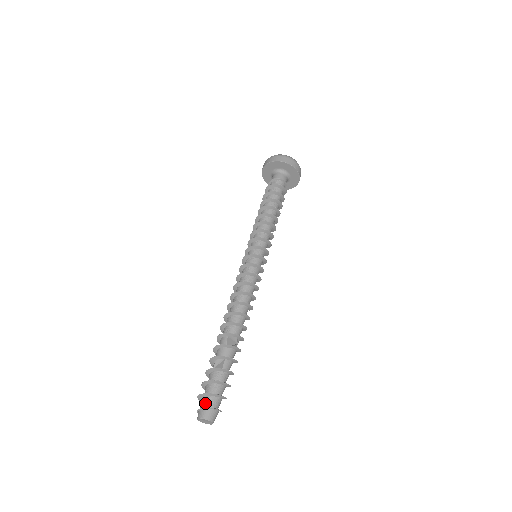
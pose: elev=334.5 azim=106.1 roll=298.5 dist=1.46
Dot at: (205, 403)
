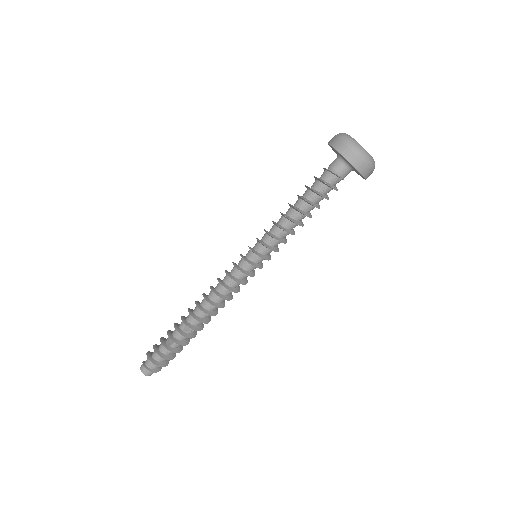
Dot at: (147, 363)
